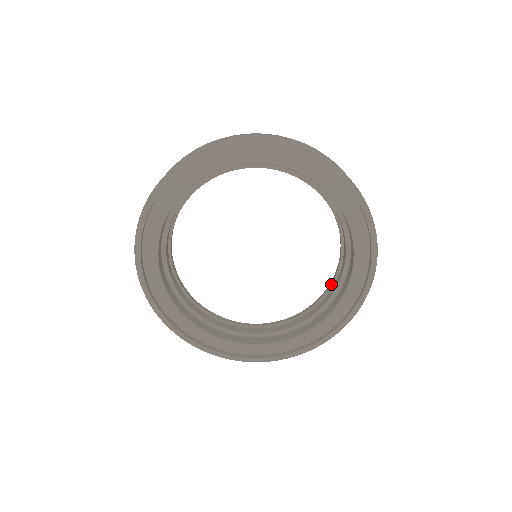
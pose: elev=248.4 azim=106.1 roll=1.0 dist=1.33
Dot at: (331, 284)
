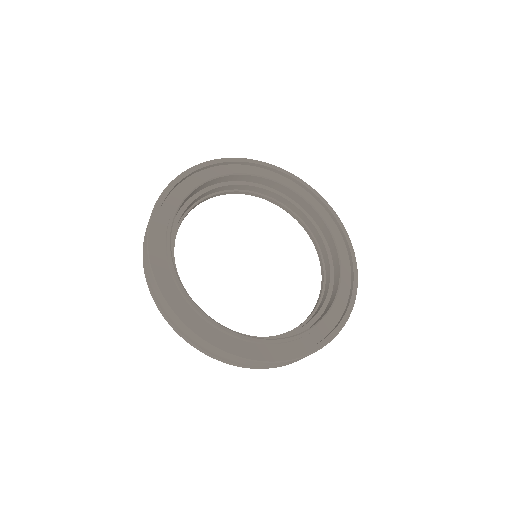
Dot at: occluded
